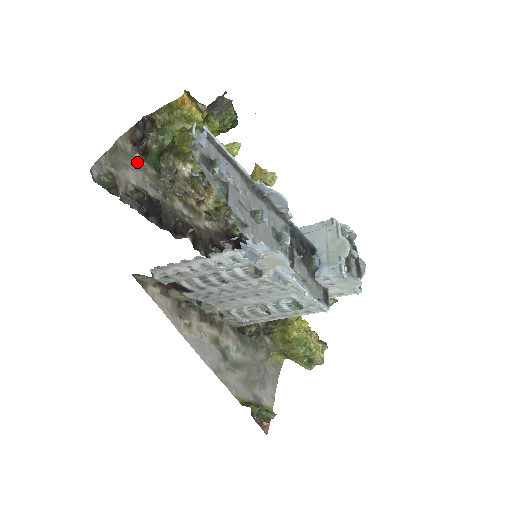
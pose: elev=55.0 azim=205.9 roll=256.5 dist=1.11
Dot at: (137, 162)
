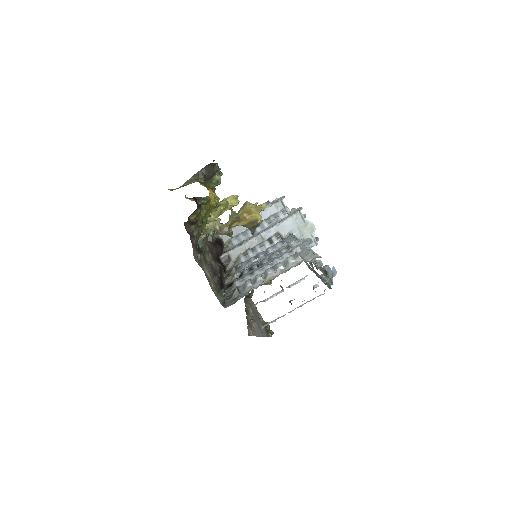
Dot at: (200, 261)
